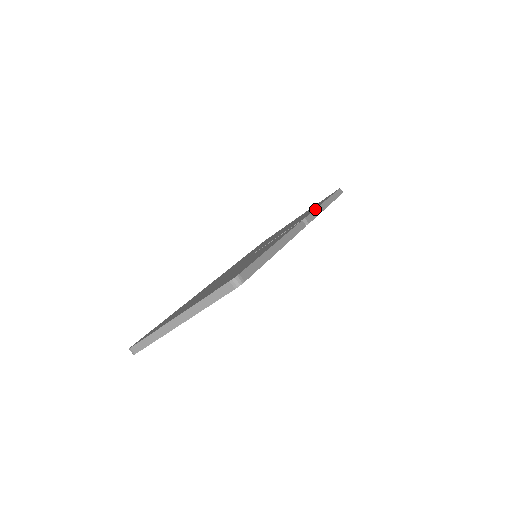
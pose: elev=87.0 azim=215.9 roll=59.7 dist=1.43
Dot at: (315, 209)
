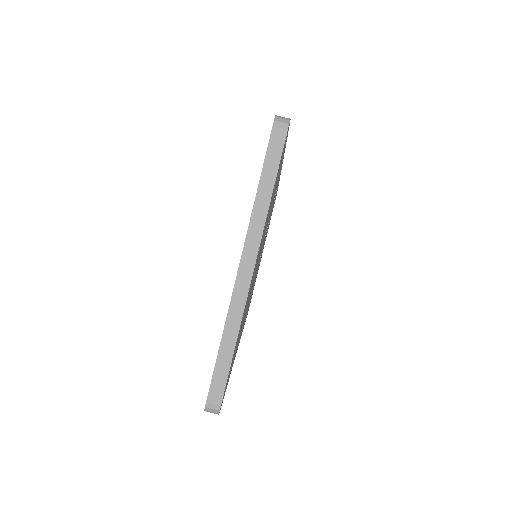
Dot at: occluded
